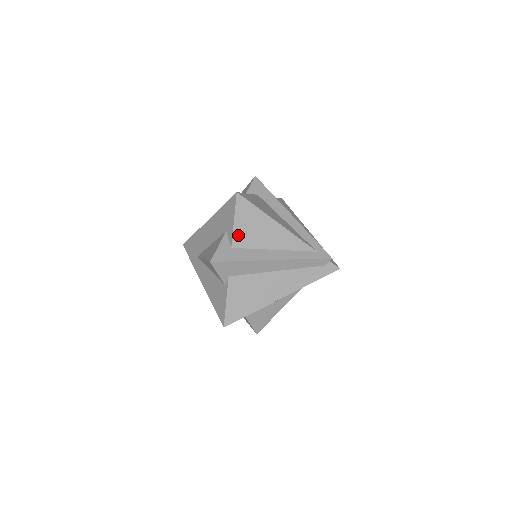
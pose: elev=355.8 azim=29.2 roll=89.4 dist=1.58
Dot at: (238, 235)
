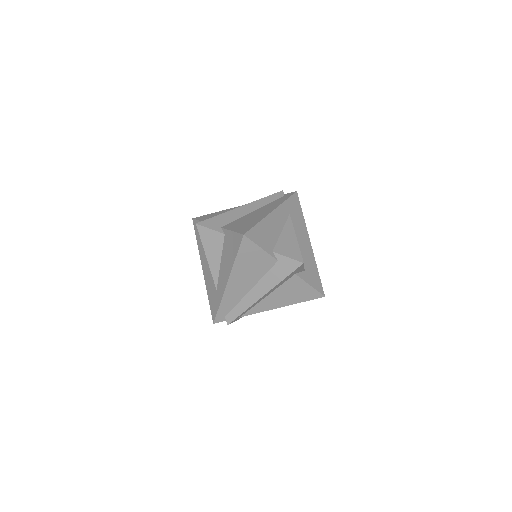
Dot at: occluded
